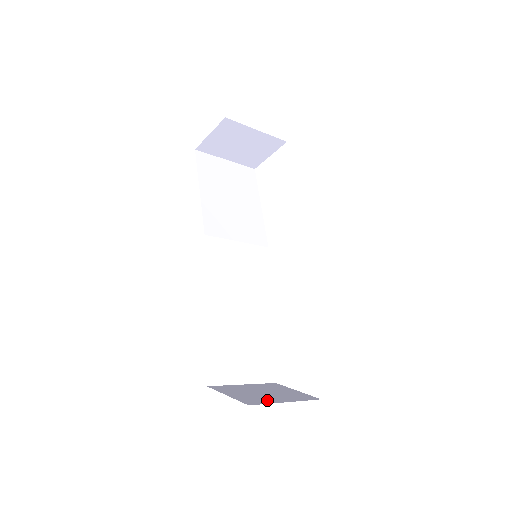
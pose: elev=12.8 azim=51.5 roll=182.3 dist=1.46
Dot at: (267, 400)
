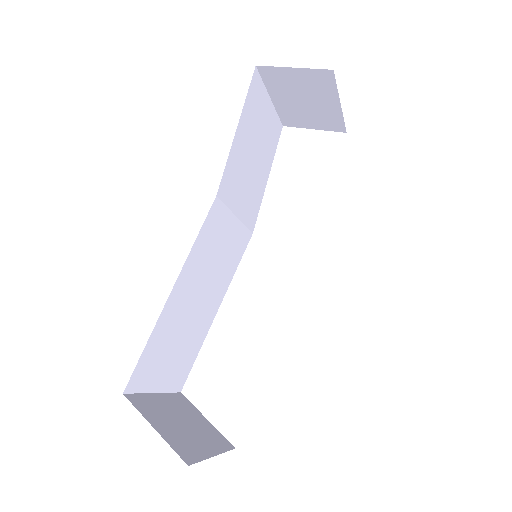
Dot at: (197, 449)
